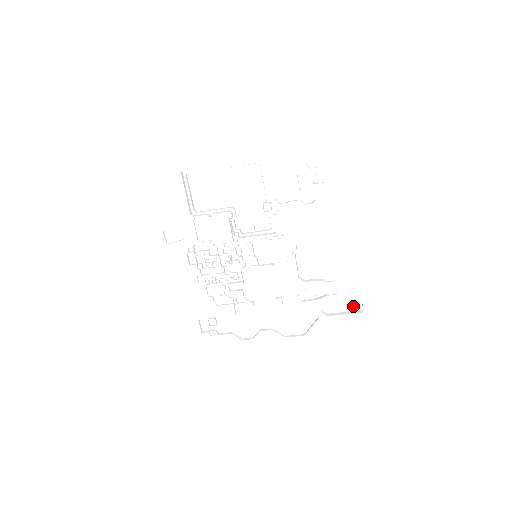
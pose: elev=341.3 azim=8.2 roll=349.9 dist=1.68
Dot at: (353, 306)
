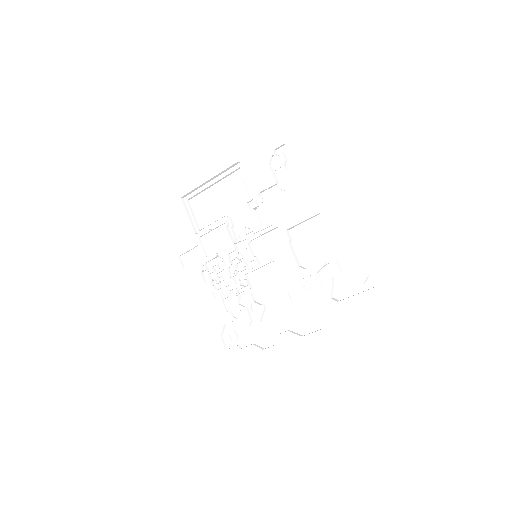
Dot at: (364, 284)
